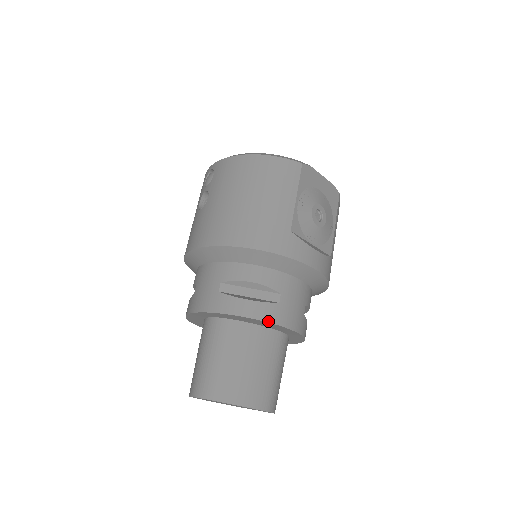
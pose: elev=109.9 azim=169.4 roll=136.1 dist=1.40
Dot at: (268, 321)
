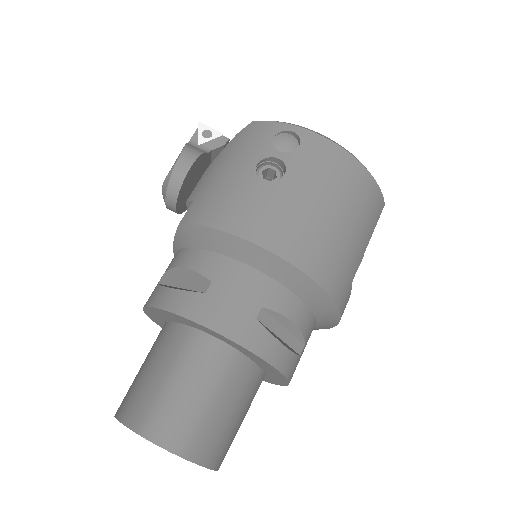
Dot at: (287, 377)
